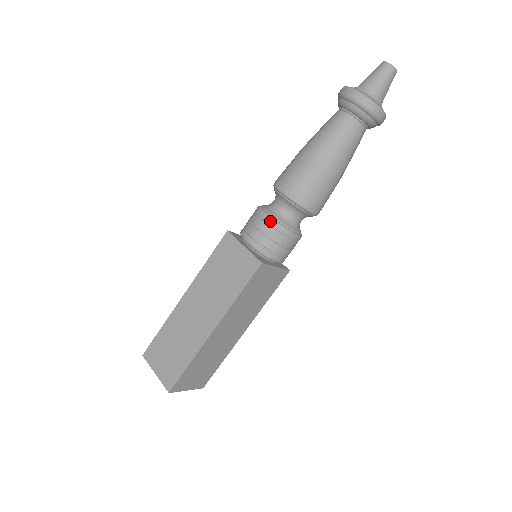
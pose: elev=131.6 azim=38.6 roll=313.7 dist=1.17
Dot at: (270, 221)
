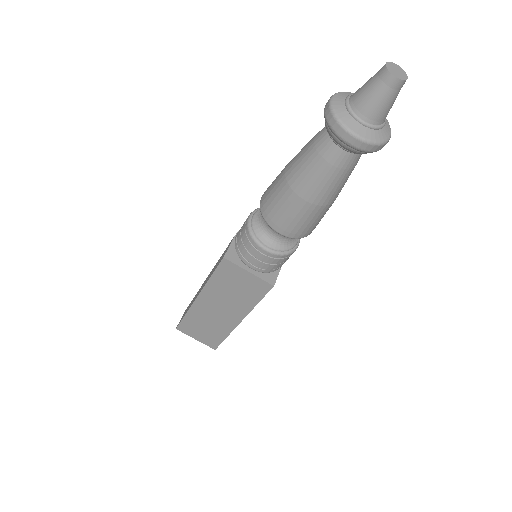
Dot at: (272, 255)
